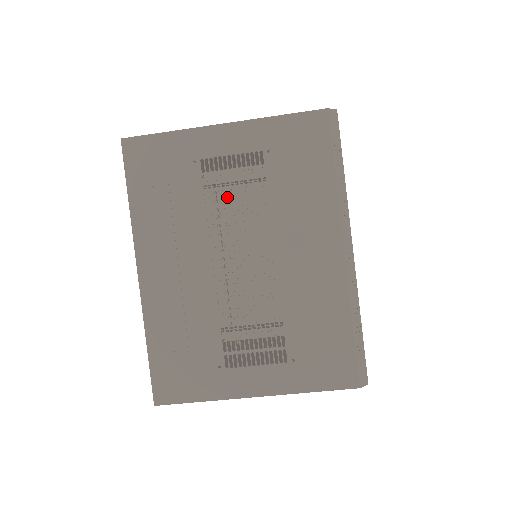
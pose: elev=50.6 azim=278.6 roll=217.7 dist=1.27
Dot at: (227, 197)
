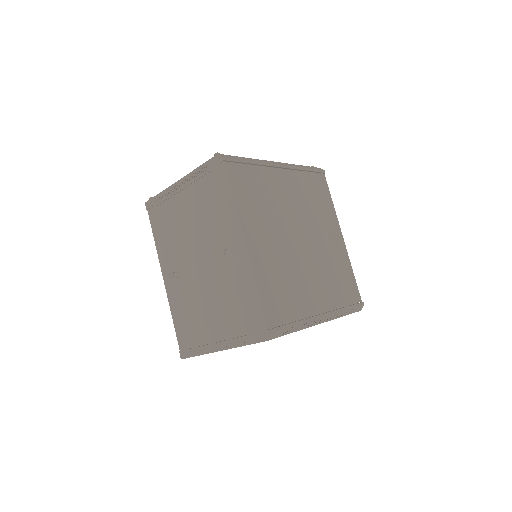
Dot at: occluded
